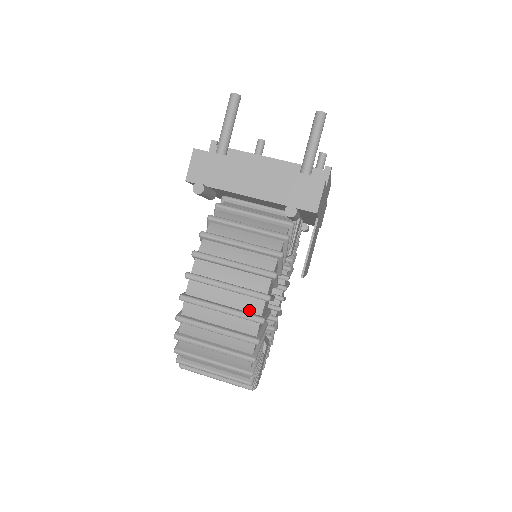
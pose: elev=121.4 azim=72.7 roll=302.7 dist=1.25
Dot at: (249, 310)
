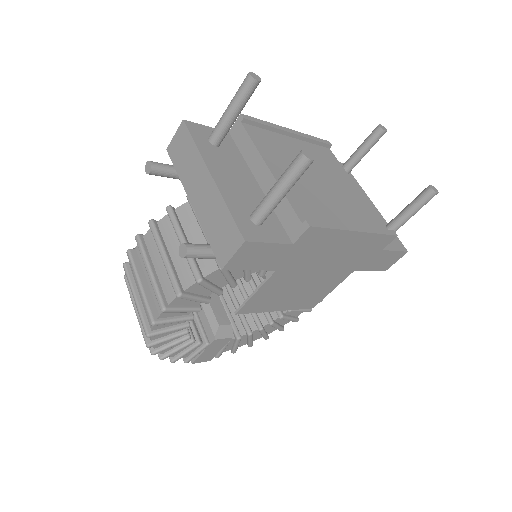
Dot at: (154, 305)
